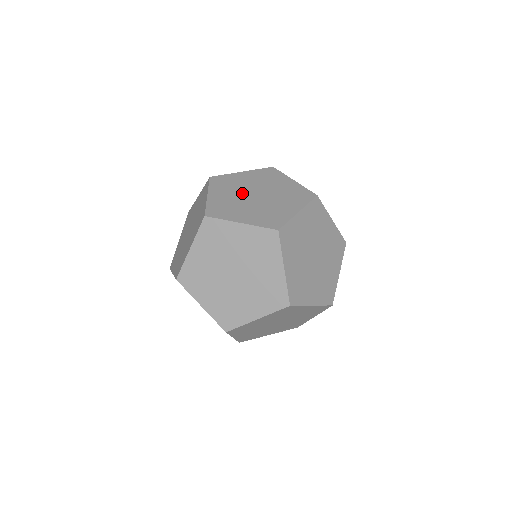
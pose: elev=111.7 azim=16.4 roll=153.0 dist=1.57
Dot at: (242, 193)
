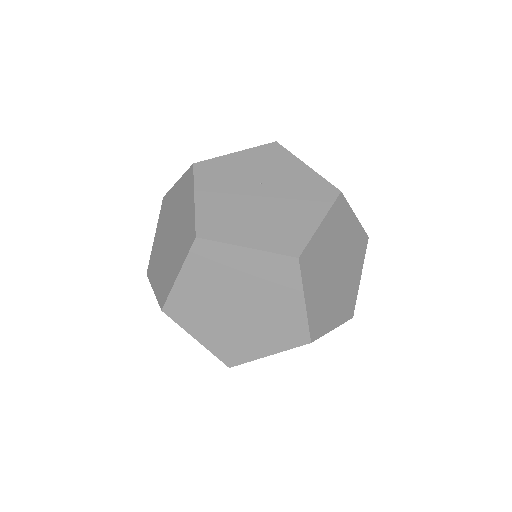
Dot at: (335, 254)
